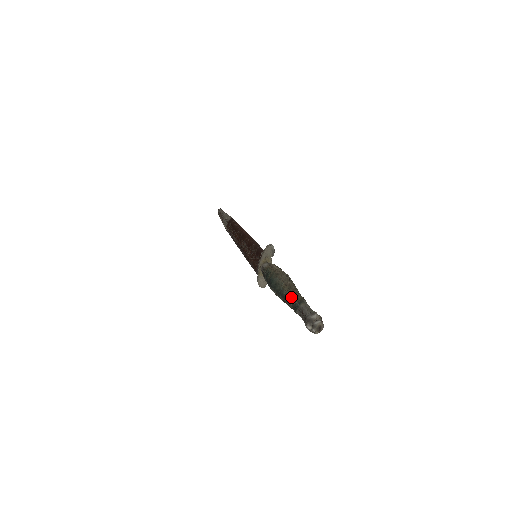
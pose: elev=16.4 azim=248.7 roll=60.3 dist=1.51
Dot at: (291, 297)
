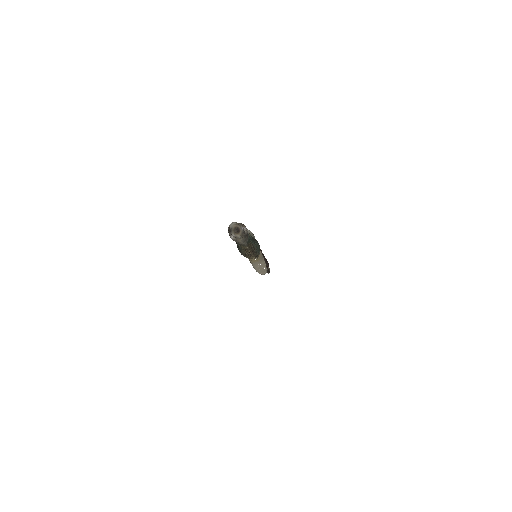
Dot at: occluded
